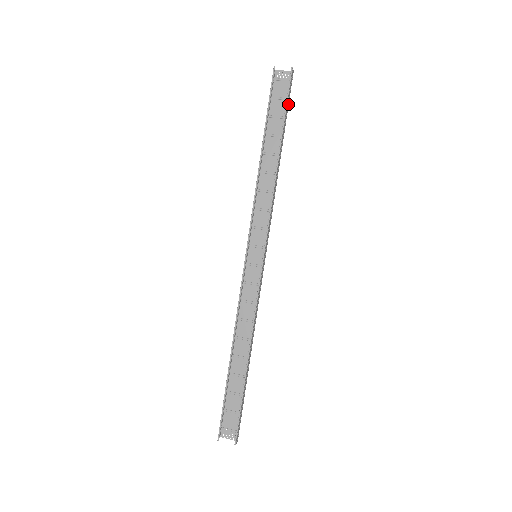
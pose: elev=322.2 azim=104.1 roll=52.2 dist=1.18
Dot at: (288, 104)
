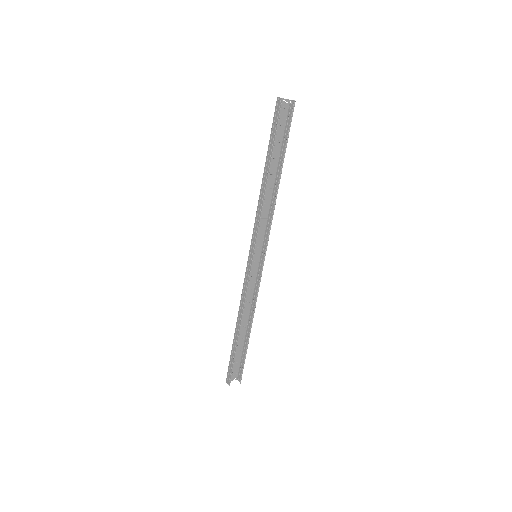
Dot at: (285, 130)
